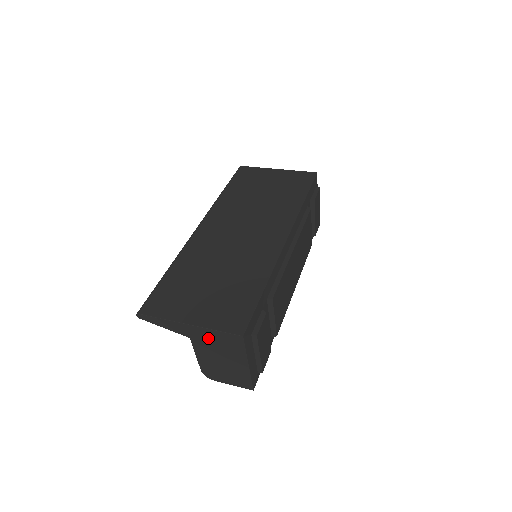
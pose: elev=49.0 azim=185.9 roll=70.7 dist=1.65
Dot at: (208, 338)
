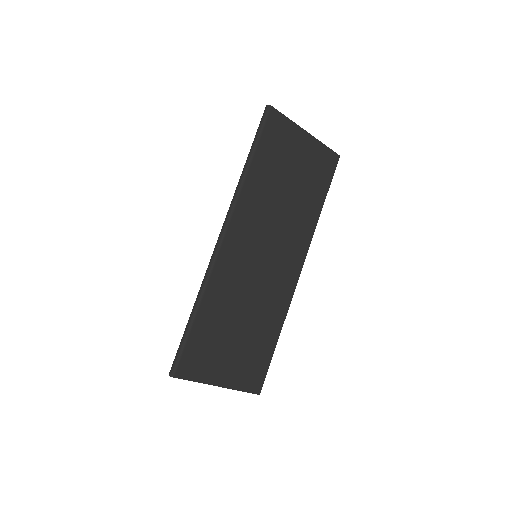
Dot at: occluded
